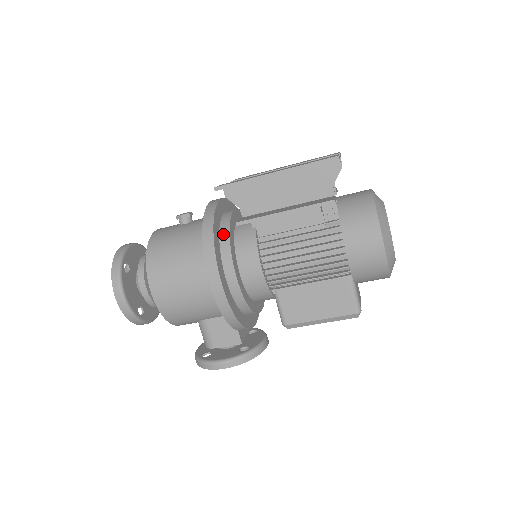
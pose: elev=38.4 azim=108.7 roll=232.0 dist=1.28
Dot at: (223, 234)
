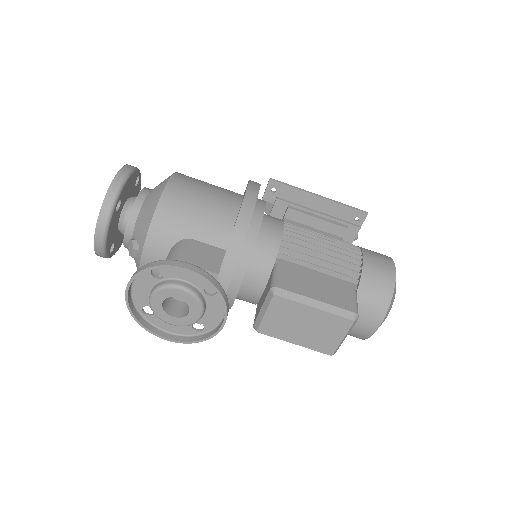
Dot at: occluded
